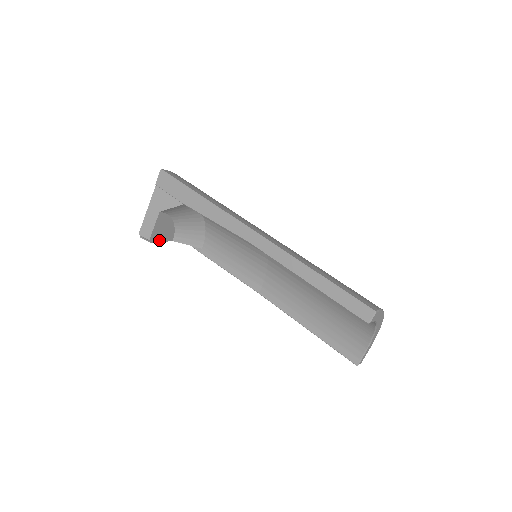
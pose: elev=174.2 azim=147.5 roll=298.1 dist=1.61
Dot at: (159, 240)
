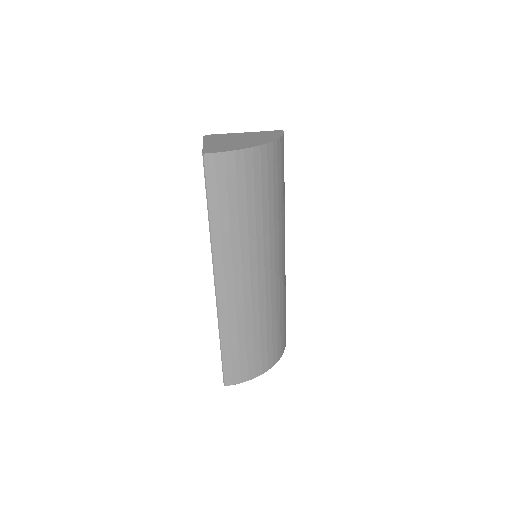
Dot at: occluded
